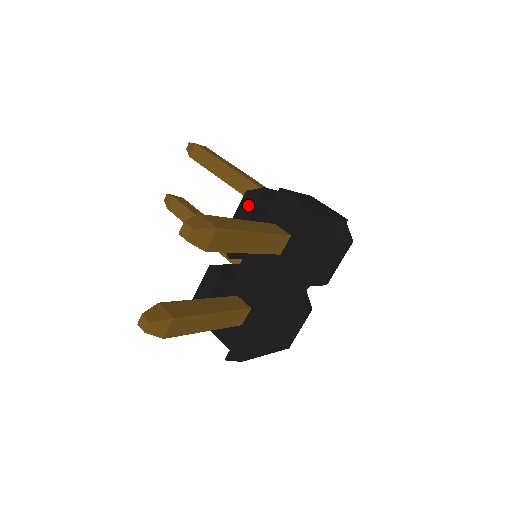
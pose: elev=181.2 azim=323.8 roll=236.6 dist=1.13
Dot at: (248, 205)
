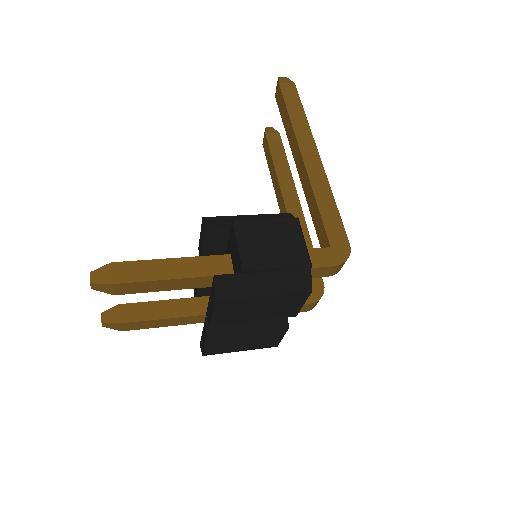
Dot at: (203, 232)
